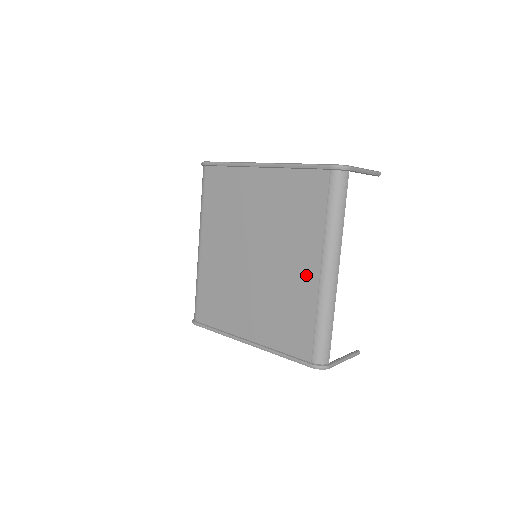
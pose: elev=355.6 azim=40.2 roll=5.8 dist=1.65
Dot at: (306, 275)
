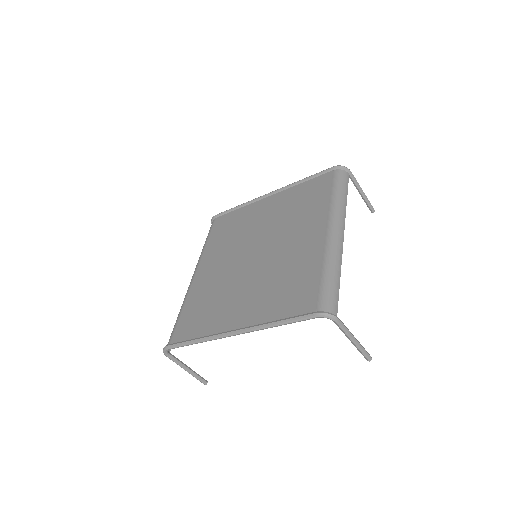
Dot at: (310, 242)
